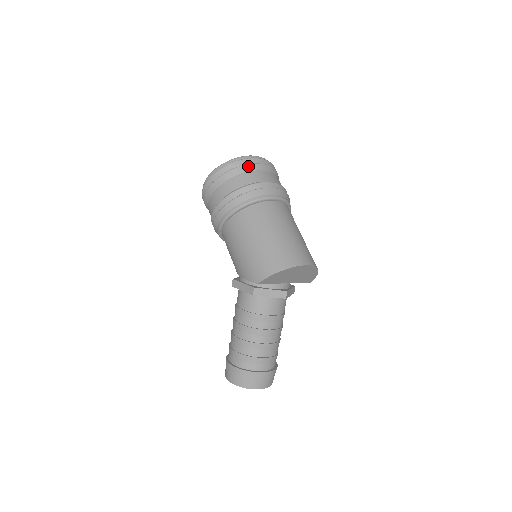
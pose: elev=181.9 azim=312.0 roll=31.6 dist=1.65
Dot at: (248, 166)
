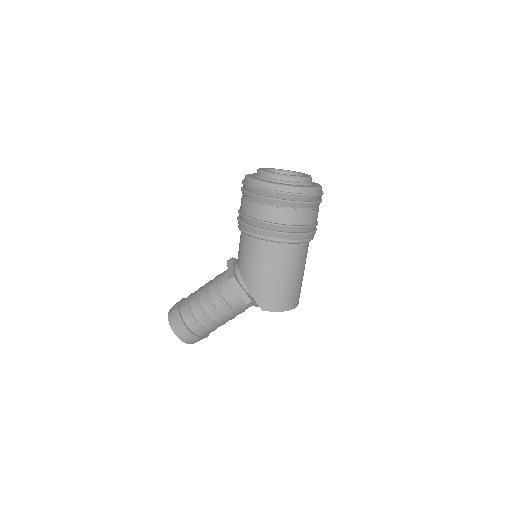
Dot at: (315, 204)
